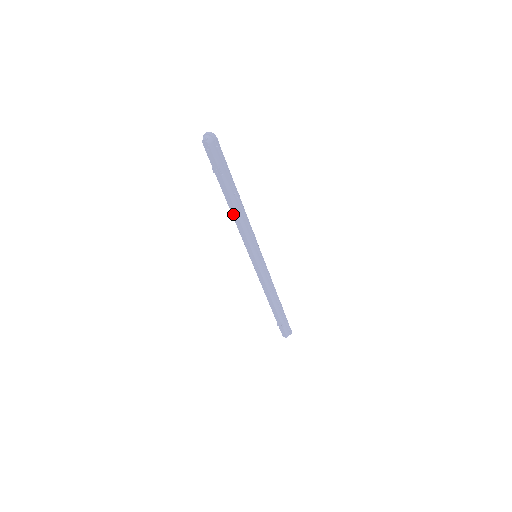
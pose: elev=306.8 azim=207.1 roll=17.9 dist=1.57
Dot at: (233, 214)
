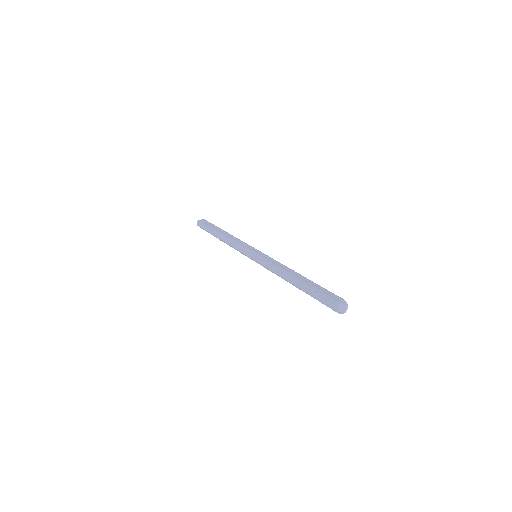
Dot at: (224, 241)
